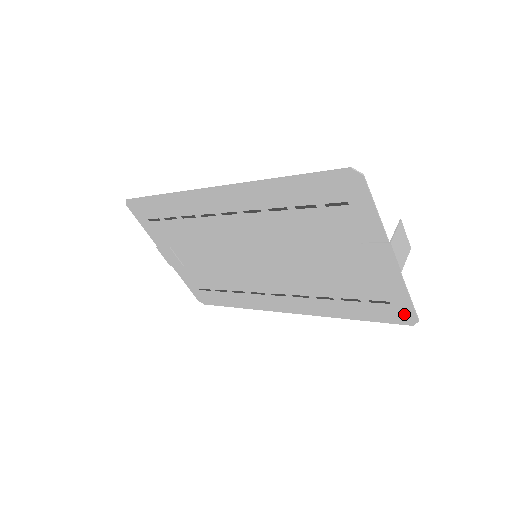
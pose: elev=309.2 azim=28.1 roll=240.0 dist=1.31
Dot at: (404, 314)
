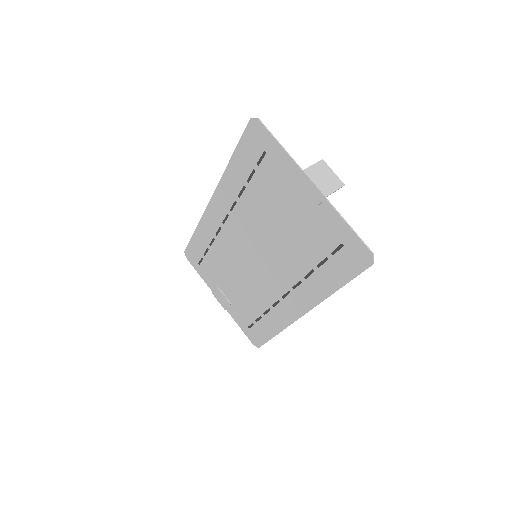
Dot at: (359, 252)
